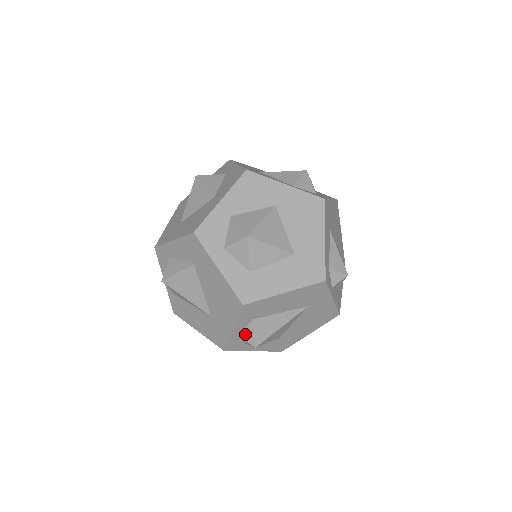
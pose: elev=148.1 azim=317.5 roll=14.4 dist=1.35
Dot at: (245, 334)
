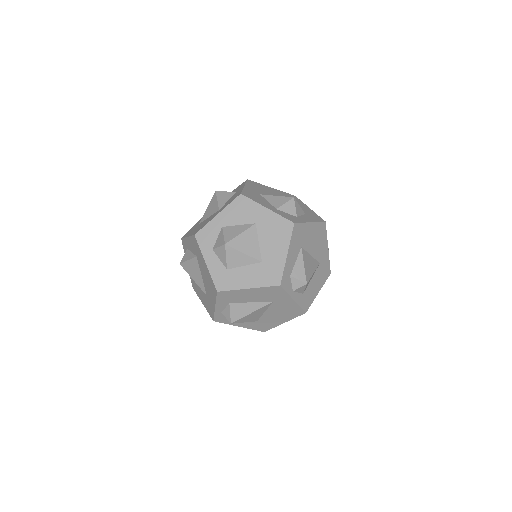
Dot at: (225, 312)
